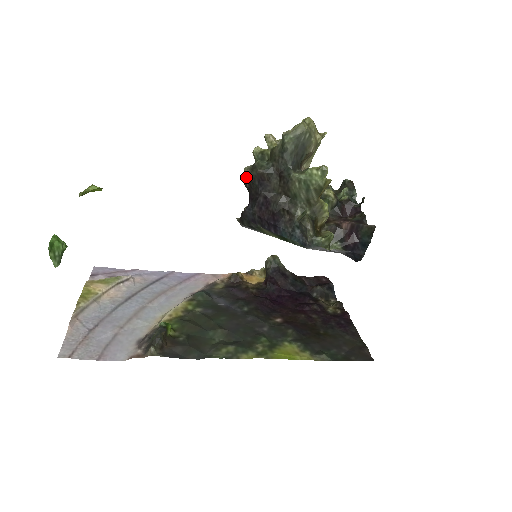
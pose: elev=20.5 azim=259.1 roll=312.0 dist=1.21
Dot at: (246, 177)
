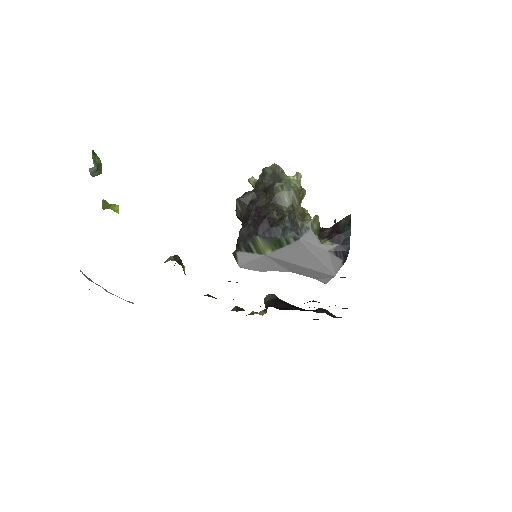
Dot at: (238, 200)
